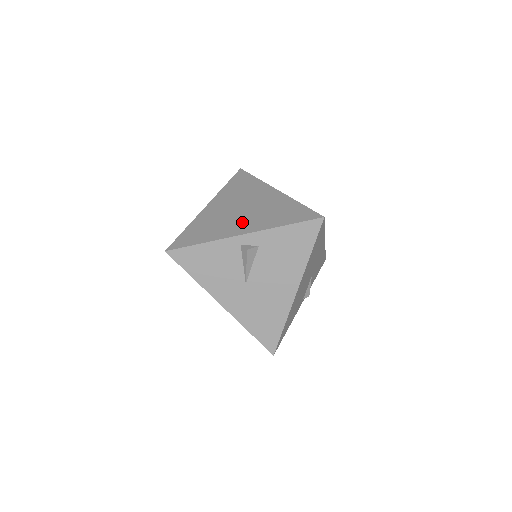
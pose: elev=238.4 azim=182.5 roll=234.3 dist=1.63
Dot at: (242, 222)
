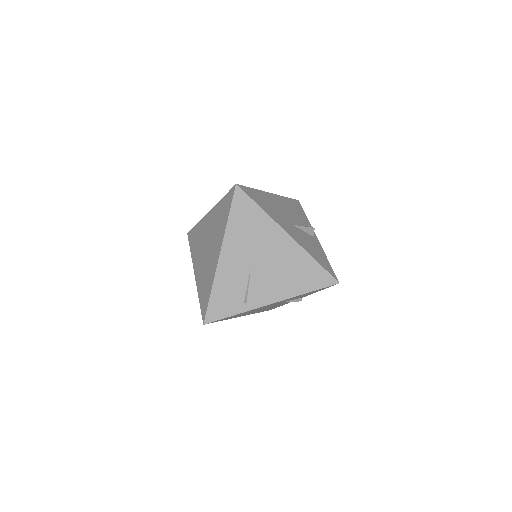
Dot at: (200, 262)
